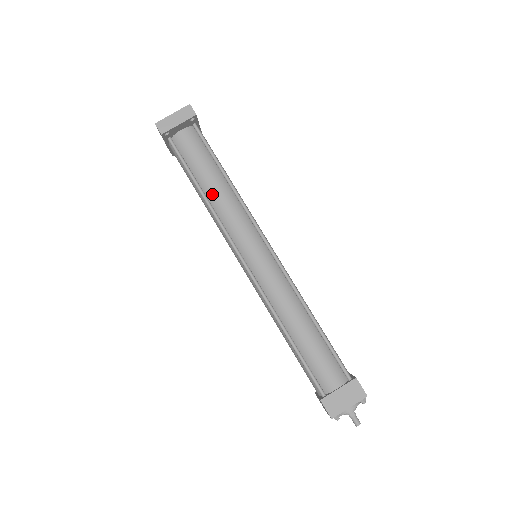
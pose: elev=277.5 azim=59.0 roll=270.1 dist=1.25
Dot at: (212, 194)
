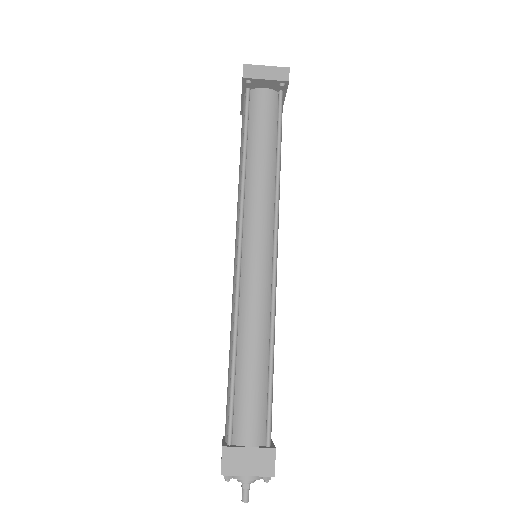
Dot at: (253, 166)
